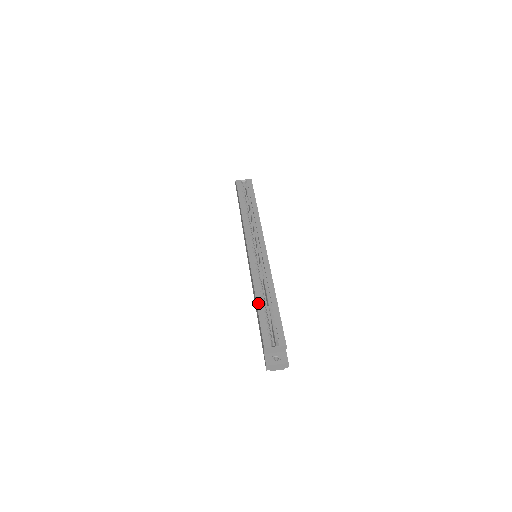
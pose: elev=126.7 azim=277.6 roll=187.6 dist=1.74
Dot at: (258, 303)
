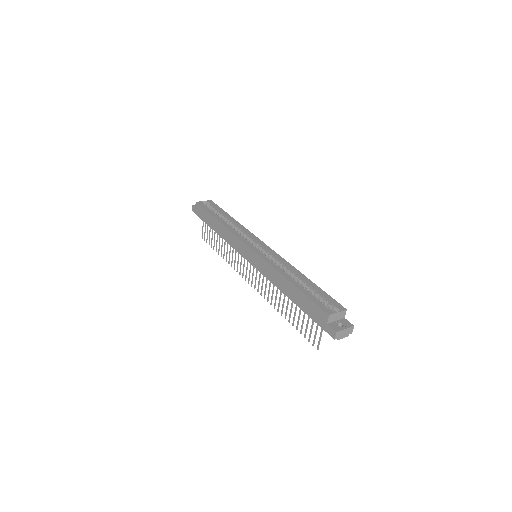
Dot at: (294, 284)
